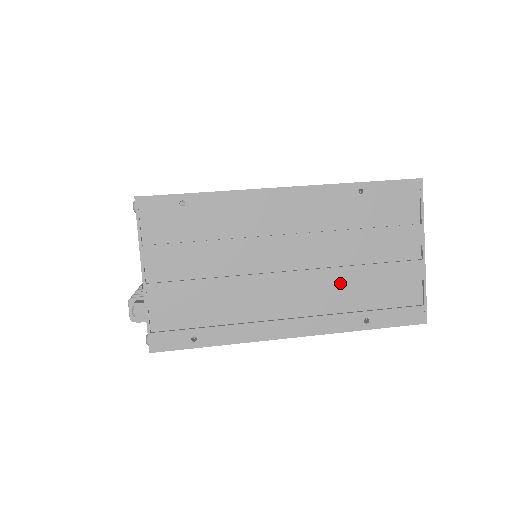
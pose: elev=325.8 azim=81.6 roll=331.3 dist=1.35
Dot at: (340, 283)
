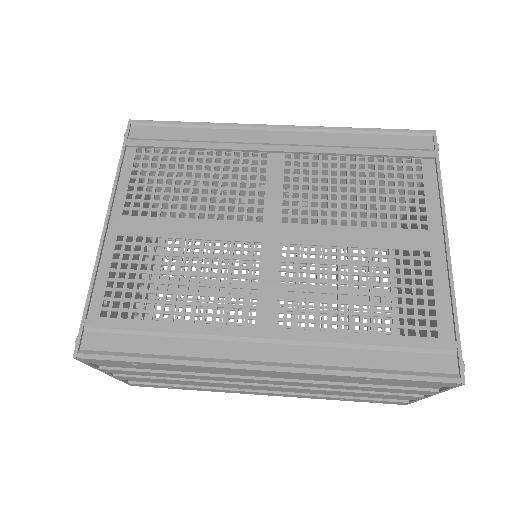
Dot at: (321, 392)
